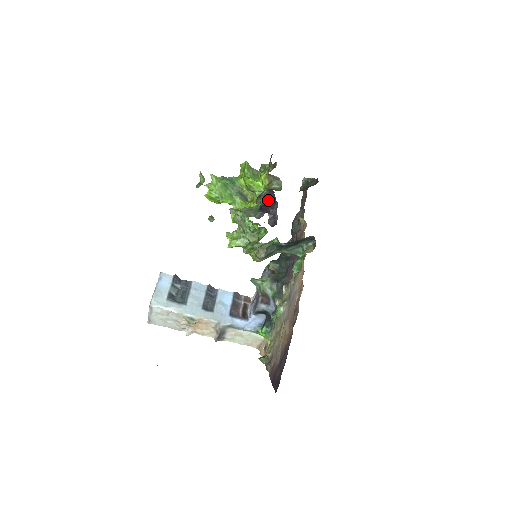
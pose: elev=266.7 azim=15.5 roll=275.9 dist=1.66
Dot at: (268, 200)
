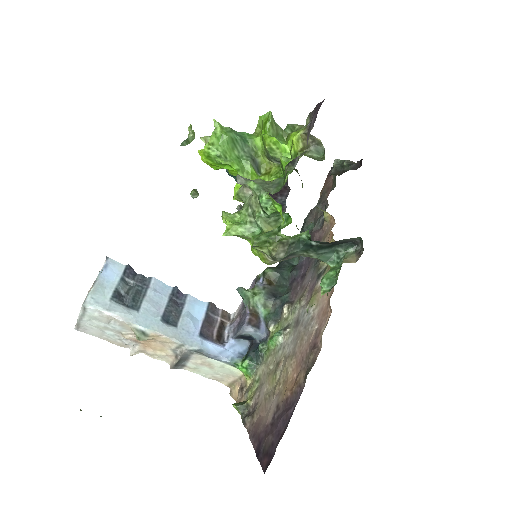
Dot at: occluded
